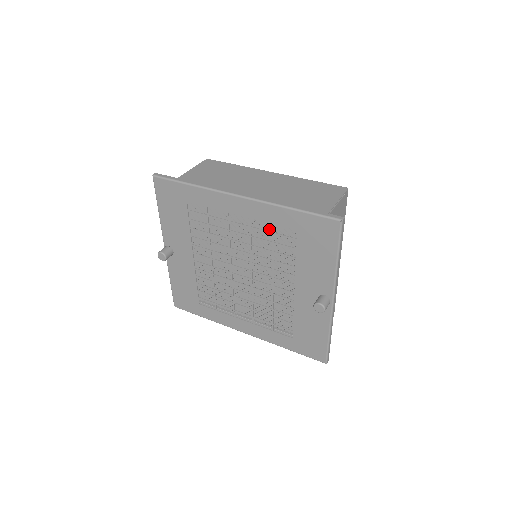
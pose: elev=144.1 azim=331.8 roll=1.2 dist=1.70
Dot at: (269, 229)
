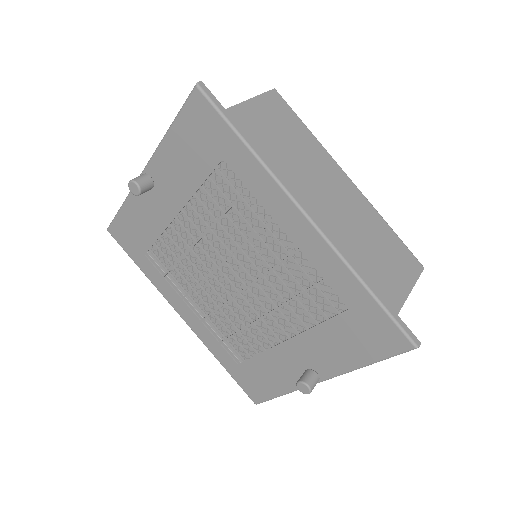
Dot at: (311, 272)
